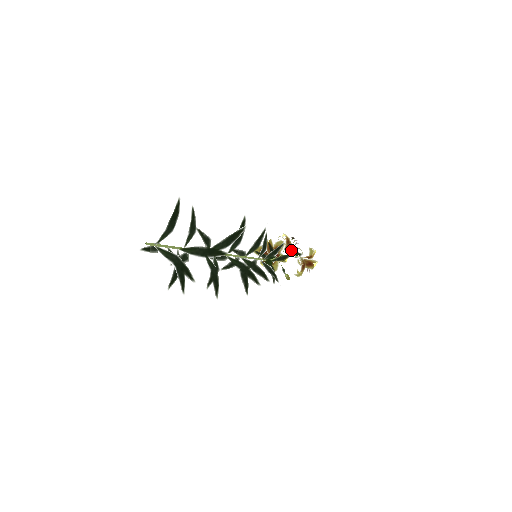
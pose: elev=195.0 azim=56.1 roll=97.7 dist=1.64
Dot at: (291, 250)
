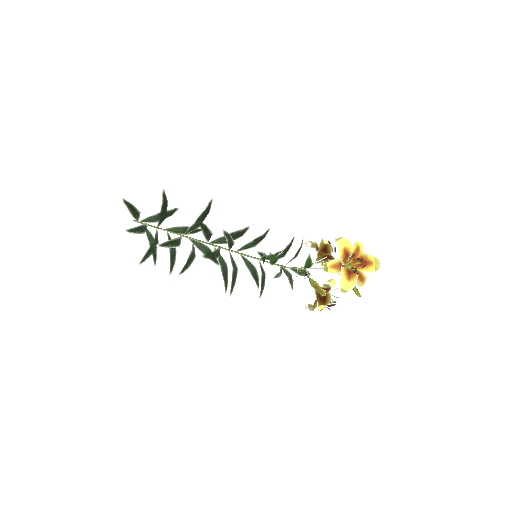
Dot at: occluded
